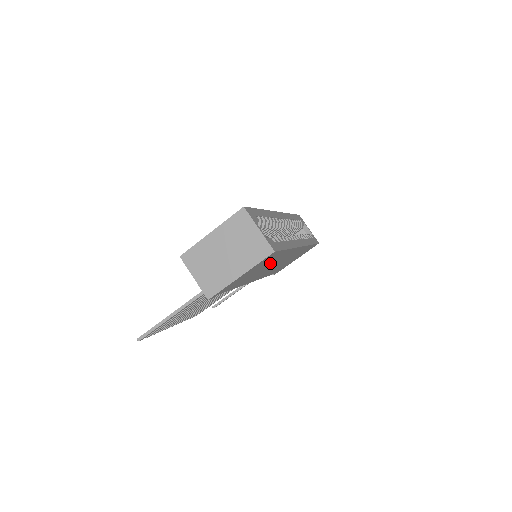
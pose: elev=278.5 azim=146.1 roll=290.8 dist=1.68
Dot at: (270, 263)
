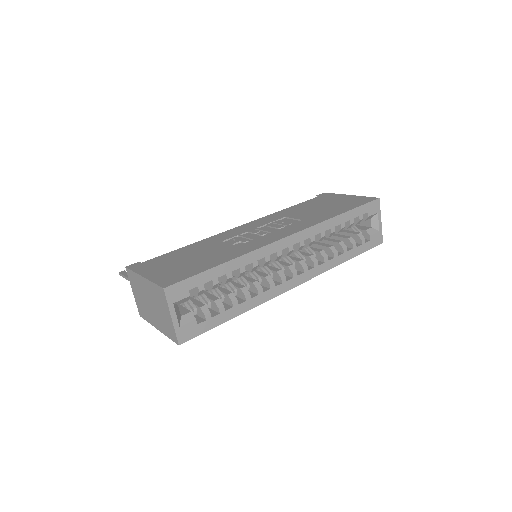
Dot at: occluded
